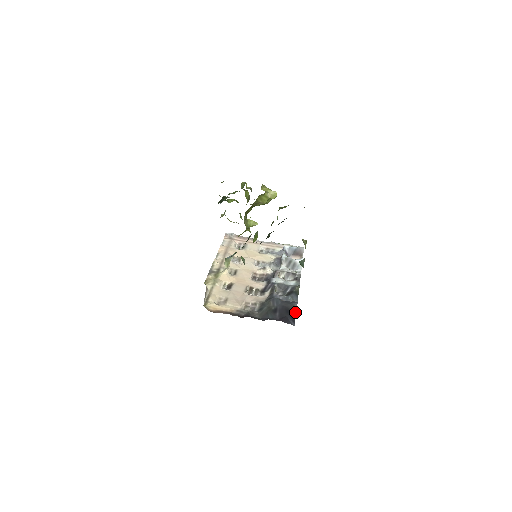
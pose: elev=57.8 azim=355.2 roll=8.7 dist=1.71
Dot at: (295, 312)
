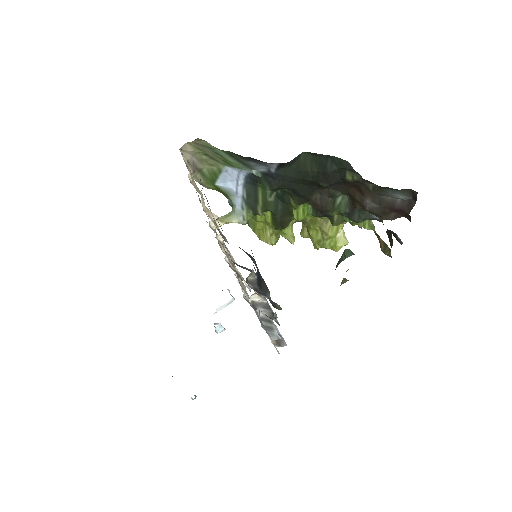
Dot at: (264, 291)
